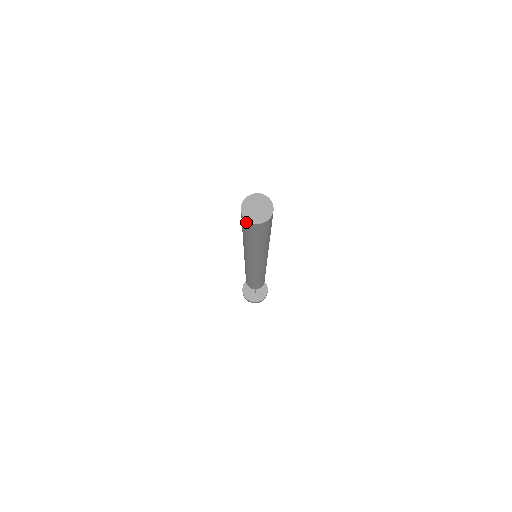
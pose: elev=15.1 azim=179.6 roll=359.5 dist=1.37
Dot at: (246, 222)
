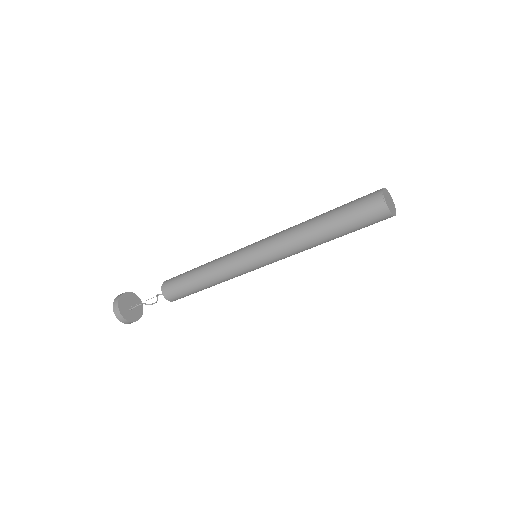
Dot at: (379, 203)
